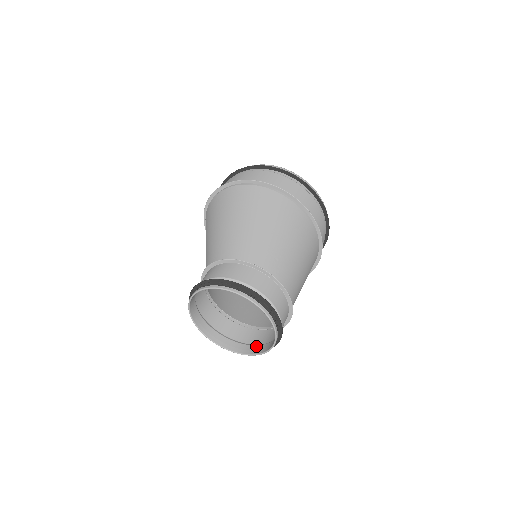
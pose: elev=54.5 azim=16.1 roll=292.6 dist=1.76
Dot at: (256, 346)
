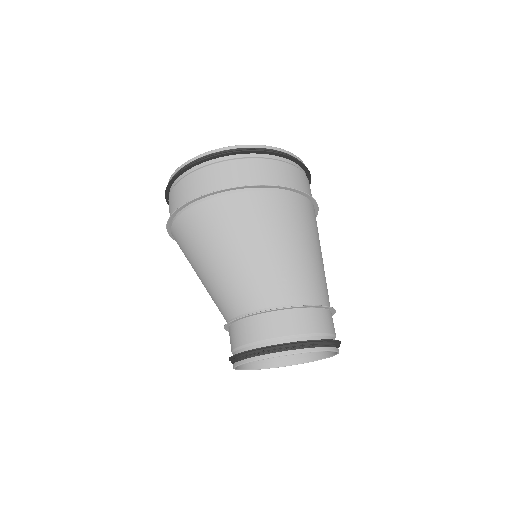
Dot at: occluded
